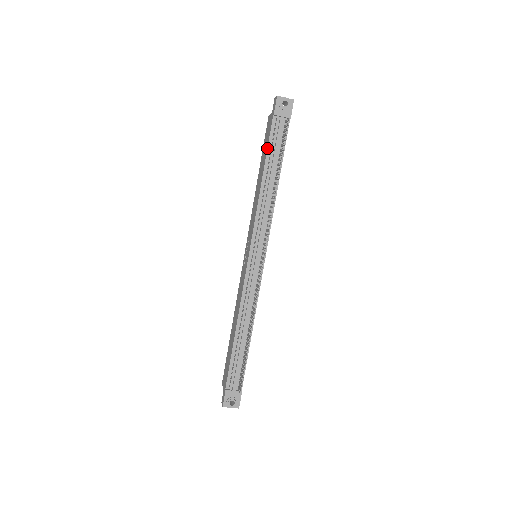
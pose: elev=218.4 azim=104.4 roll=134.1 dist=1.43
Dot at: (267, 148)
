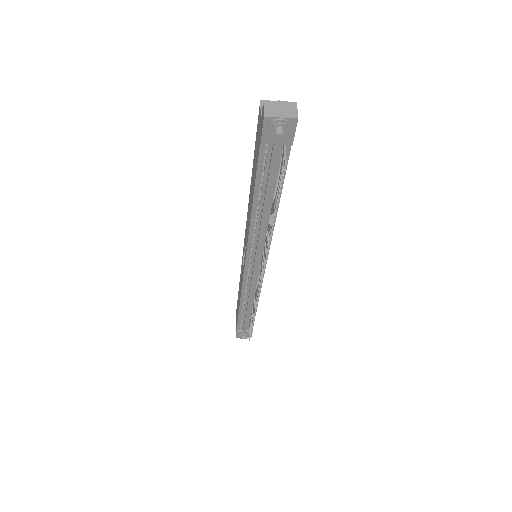
Dot at: (255, 179)
